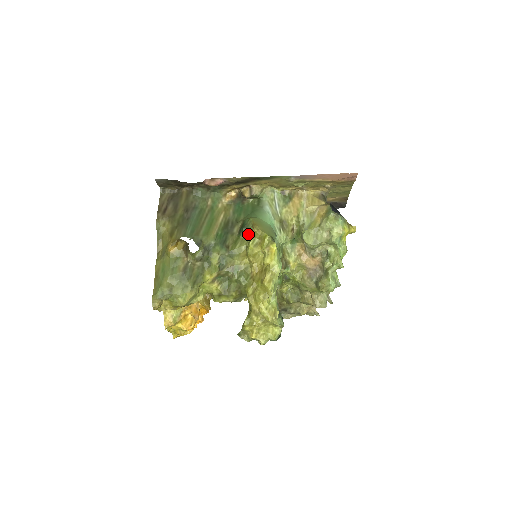
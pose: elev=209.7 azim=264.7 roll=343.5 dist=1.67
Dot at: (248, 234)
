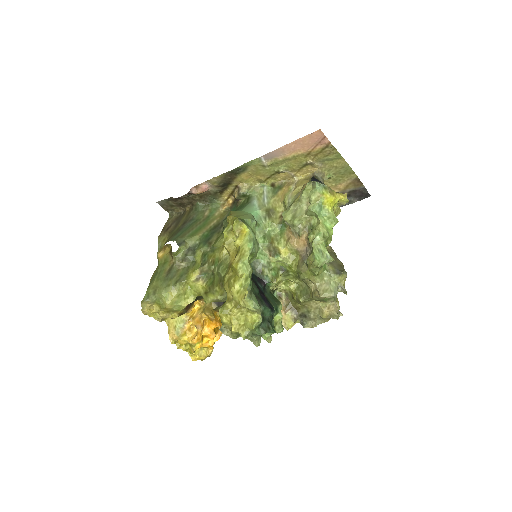
Dot at: occluded
